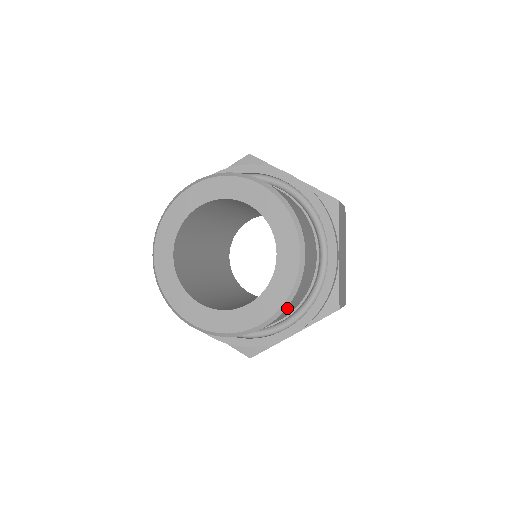
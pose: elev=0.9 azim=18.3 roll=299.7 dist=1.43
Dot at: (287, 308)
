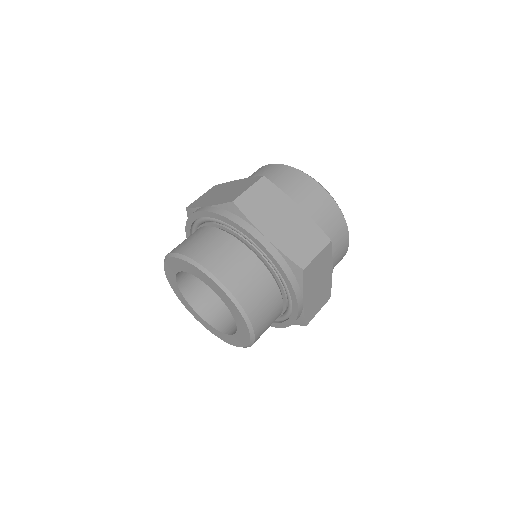
Dot at: occluded
